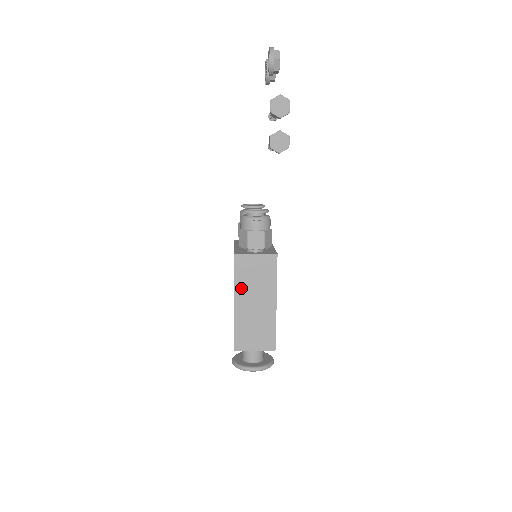
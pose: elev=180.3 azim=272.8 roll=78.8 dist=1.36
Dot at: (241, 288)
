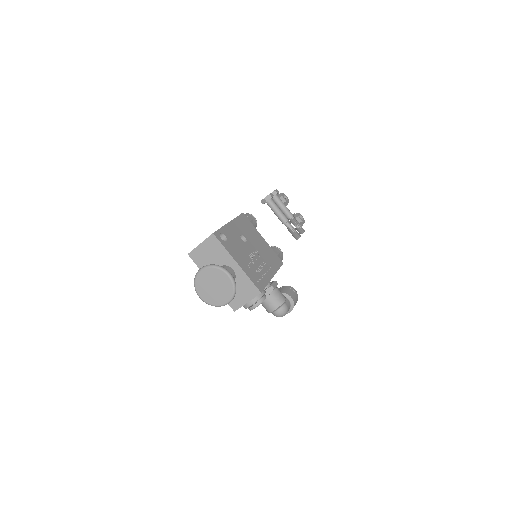
Dot at: occluded
